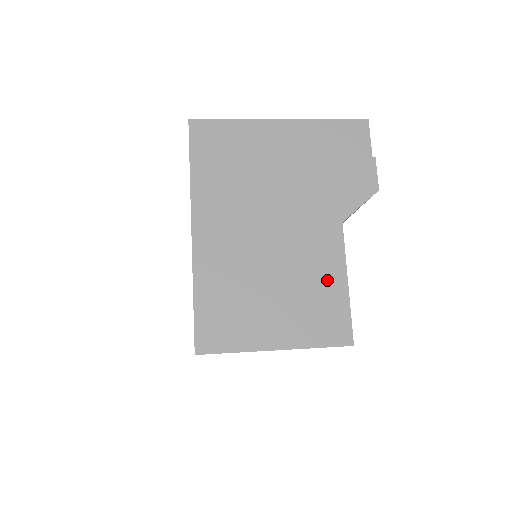
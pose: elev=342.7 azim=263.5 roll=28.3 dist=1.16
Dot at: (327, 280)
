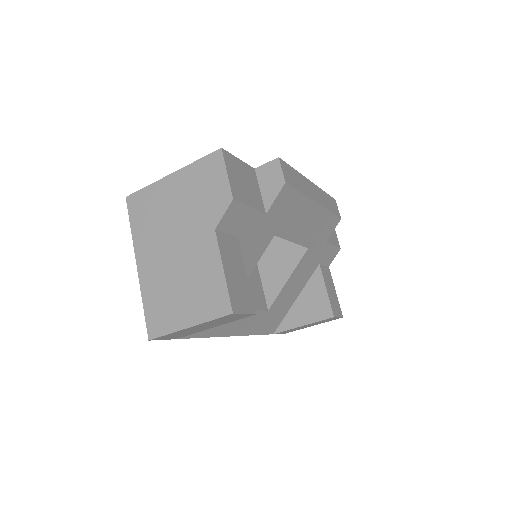
Dot at: (211, 273)
